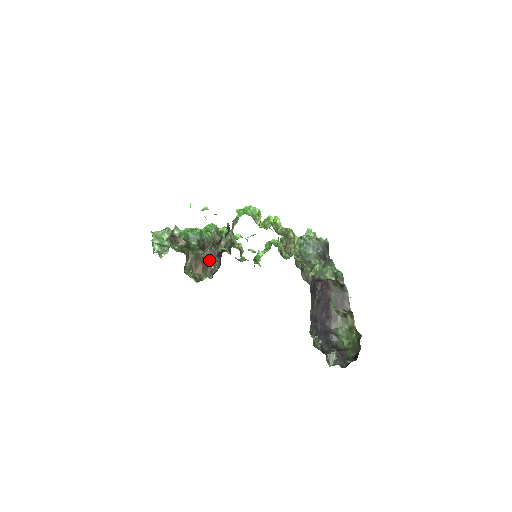
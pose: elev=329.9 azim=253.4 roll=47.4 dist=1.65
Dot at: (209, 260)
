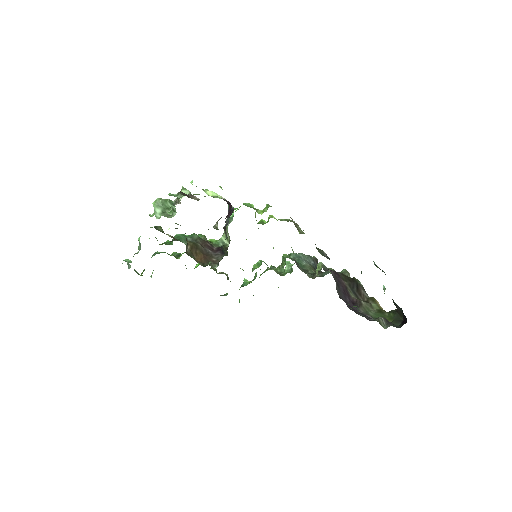
Dot at: (208, 254)
